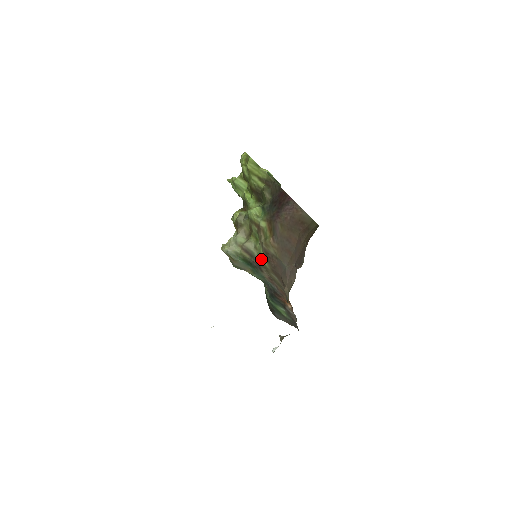
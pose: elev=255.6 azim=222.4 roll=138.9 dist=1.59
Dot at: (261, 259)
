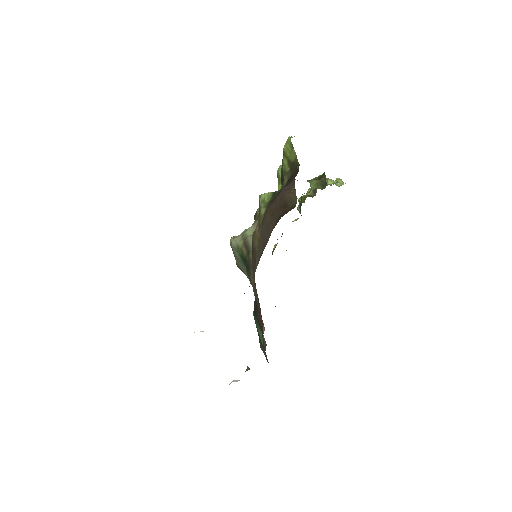
Dot at: (250, 256)
